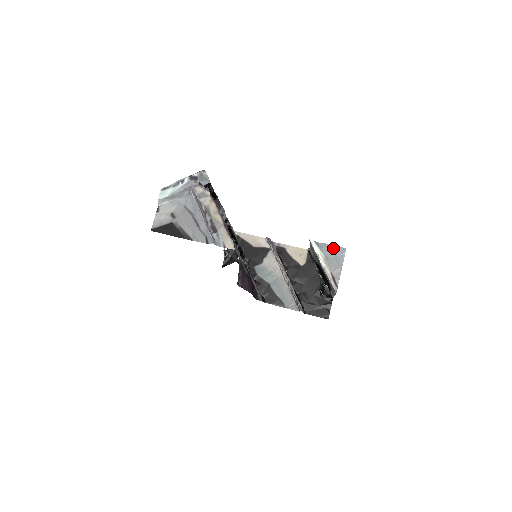
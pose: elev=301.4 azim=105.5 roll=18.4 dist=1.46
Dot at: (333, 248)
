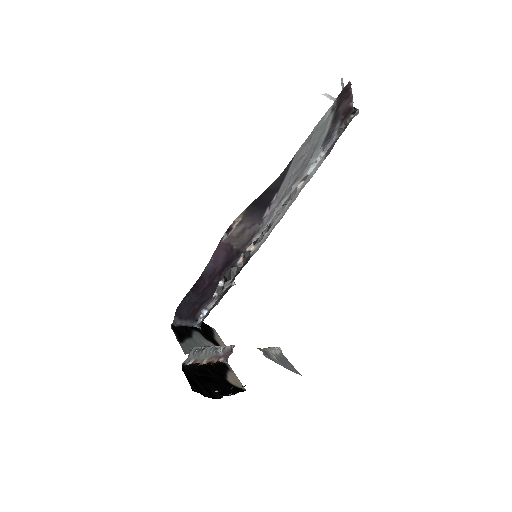
Dot at: (291, 365)
